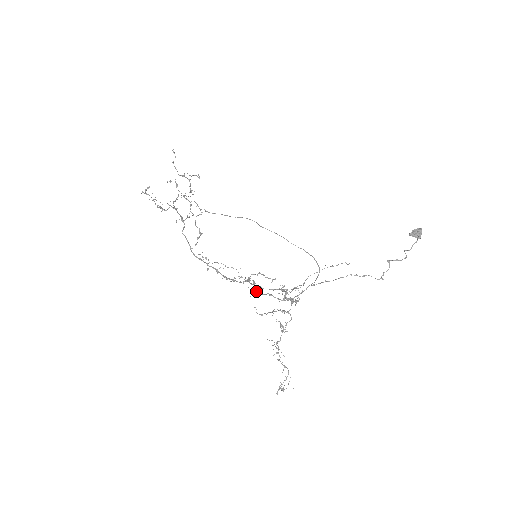
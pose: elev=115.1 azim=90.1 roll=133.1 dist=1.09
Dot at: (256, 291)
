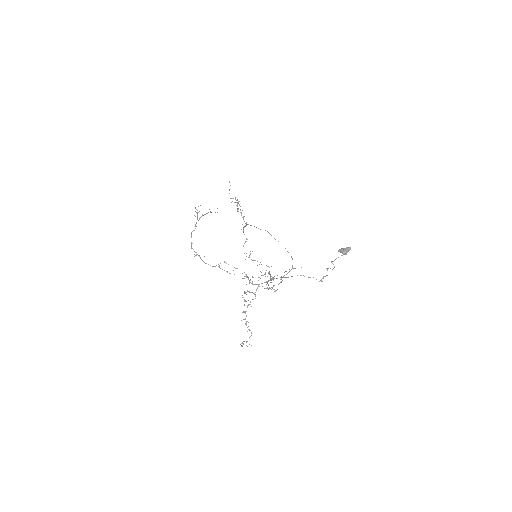
Dot at: occluded
